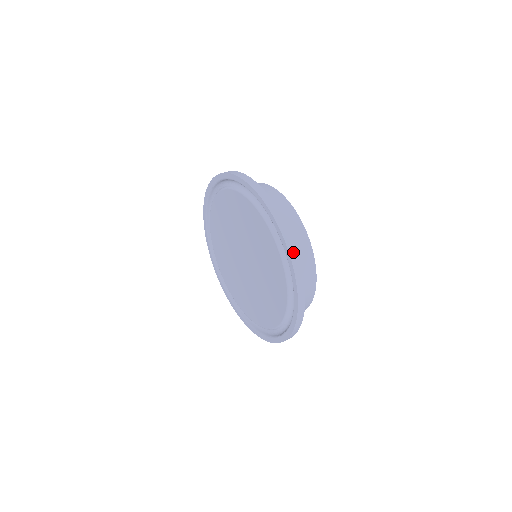
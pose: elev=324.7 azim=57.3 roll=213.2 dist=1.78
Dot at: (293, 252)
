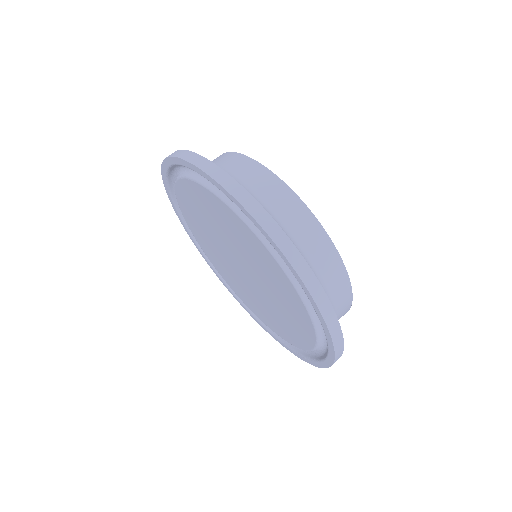
Dot at: (335, 330)
